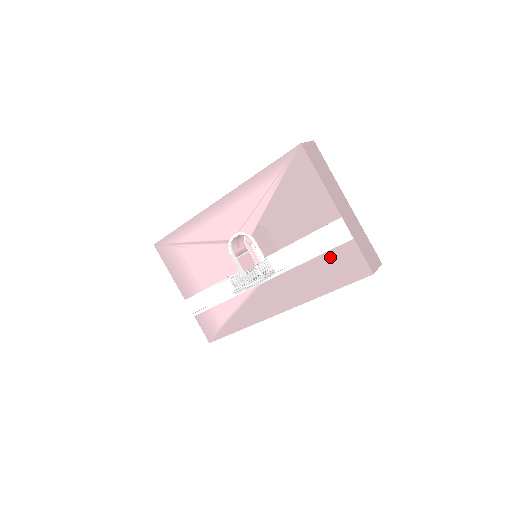
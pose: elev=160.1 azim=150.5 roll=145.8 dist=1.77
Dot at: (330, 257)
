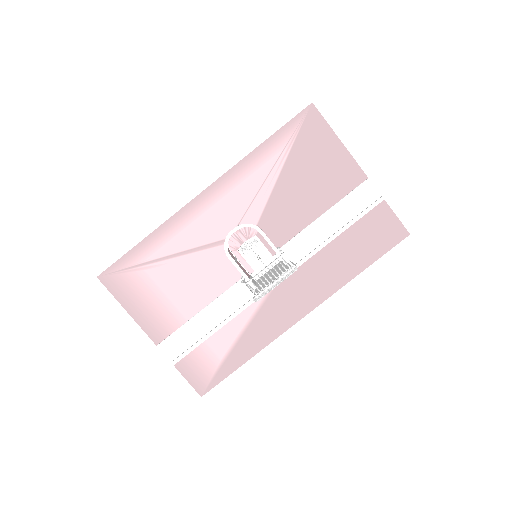
Dot at: (360, 227)
